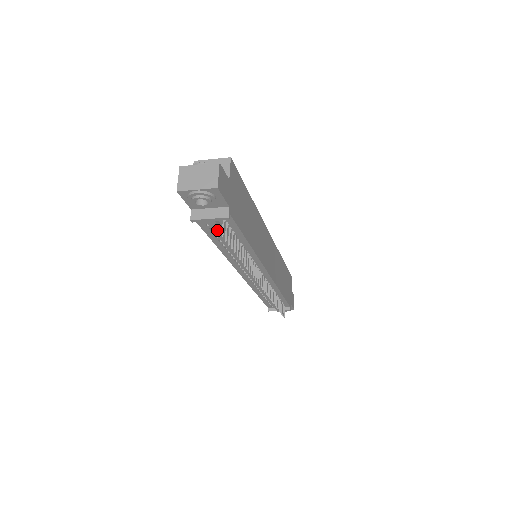
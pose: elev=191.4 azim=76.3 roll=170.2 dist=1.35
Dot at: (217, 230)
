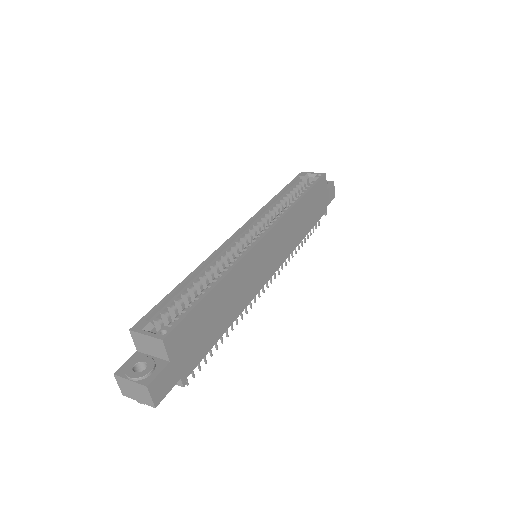
Dot at: occluded
